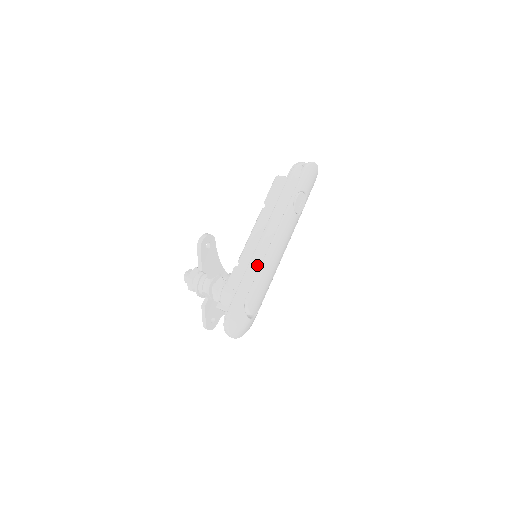
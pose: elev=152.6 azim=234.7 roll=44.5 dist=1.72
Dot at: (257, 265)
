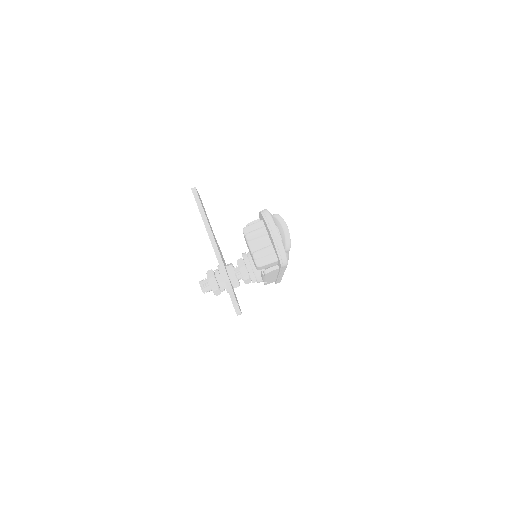
Dot at: occluded
